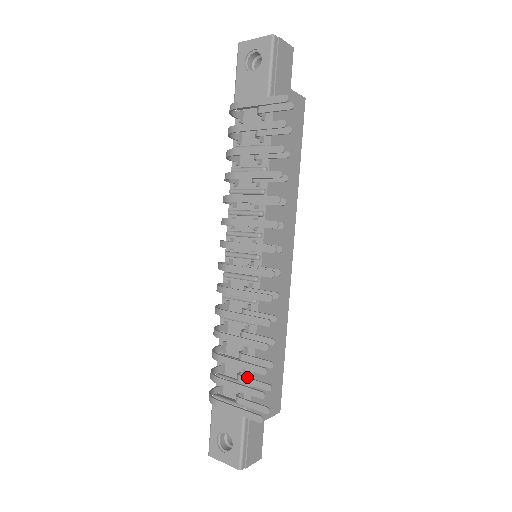
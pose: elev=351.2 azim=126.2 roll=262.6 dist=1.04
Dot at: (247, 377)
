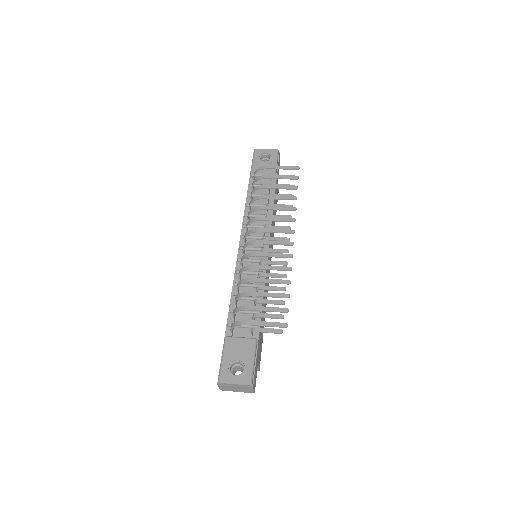
Dot at: (263, 313)
